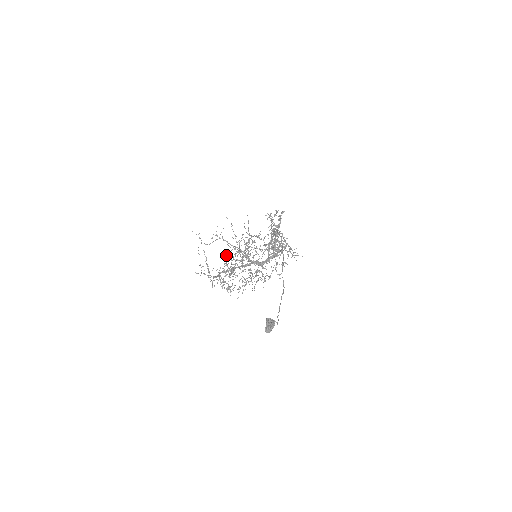
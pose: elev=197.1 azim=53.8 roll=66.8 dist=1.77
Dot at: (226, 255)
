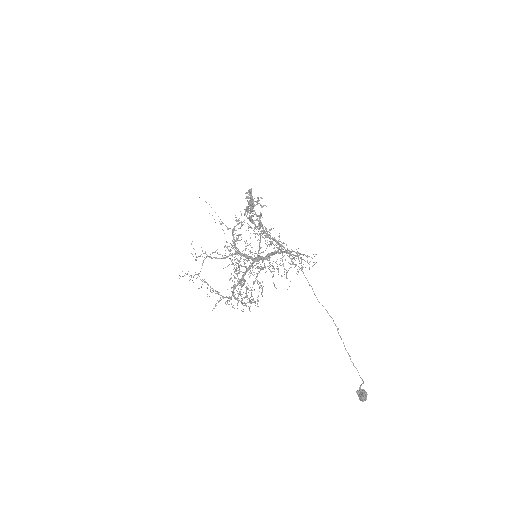
Dot at: occluded
